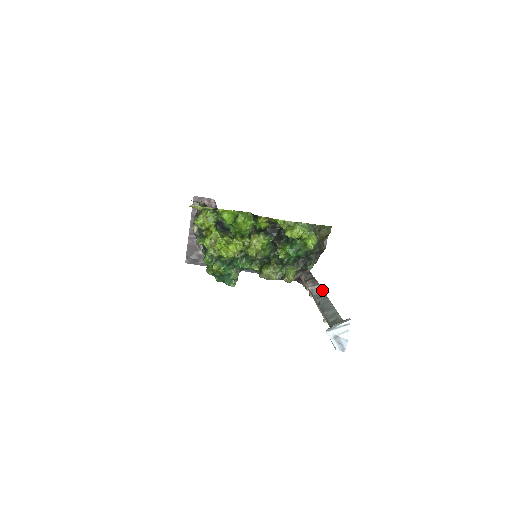
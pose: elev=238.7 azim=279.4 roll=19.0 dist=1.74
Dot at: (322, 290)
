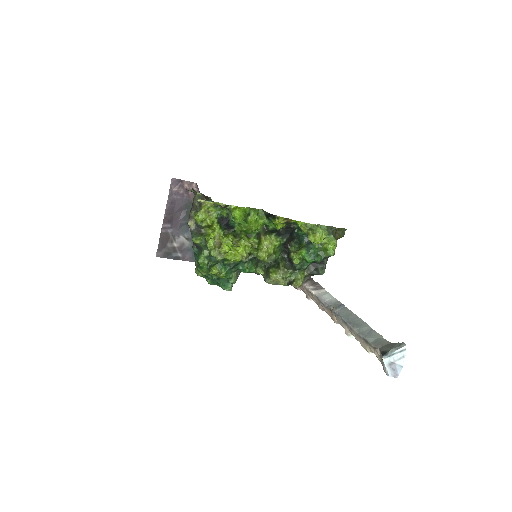
Dot at: (333, 297)
